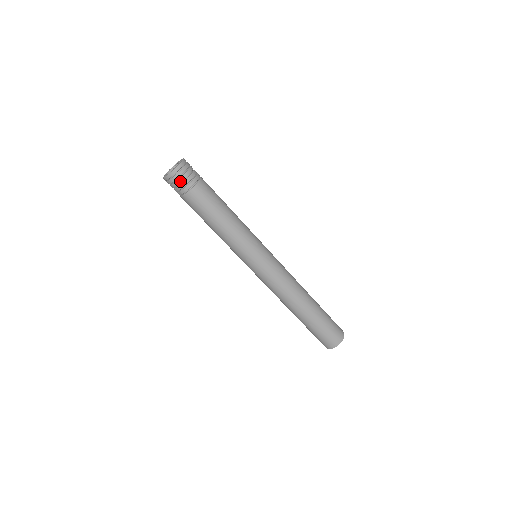
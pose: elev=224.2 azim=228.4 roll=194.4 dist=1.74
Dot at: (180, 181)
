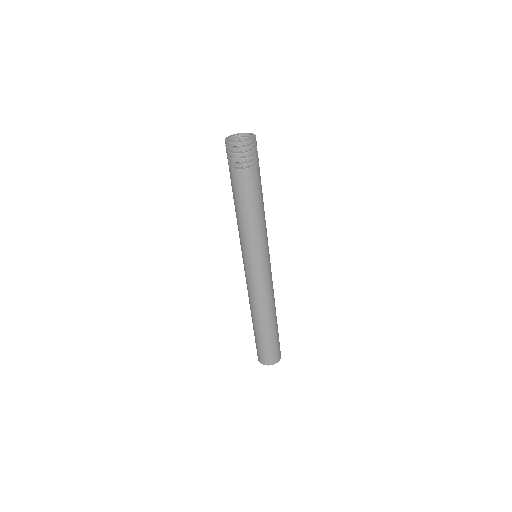
Dot at: (245, 155)
